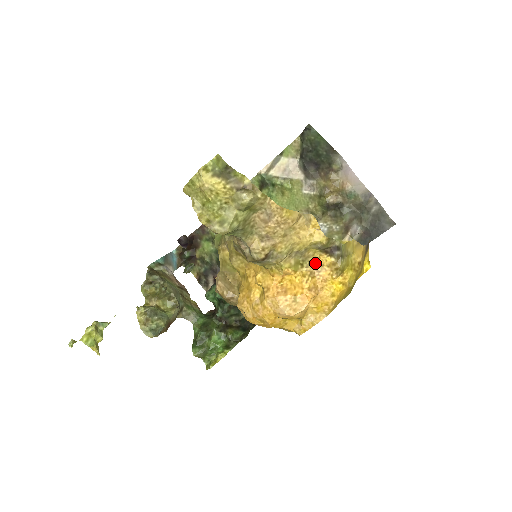
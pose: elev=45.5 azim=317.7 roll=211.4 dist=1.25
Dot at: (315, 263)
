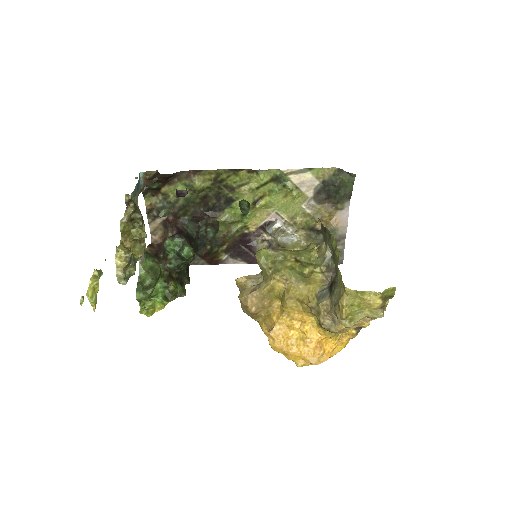
Dot at: occluded
